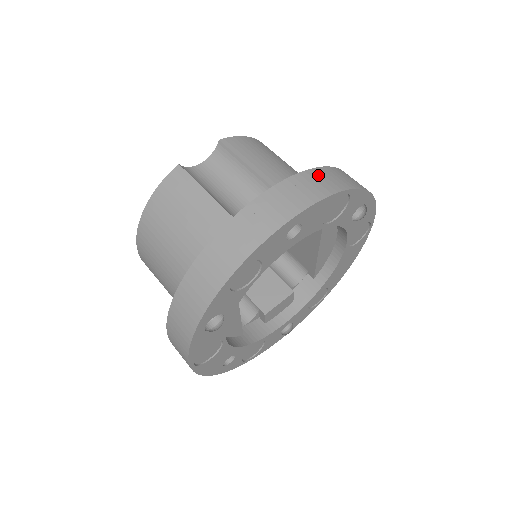
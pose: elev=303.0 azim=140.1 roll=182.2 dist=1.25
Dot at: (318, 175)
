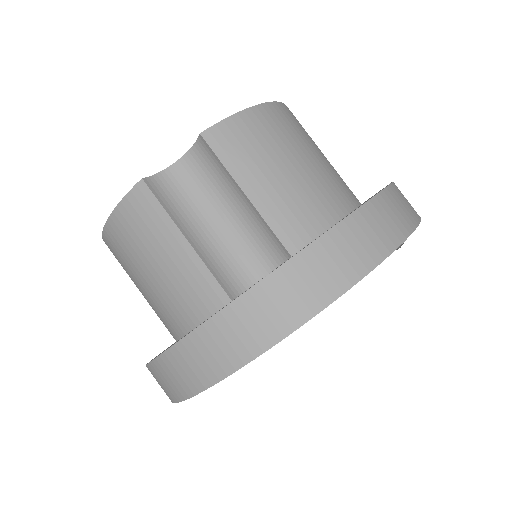
Dot at: (337, 244)
